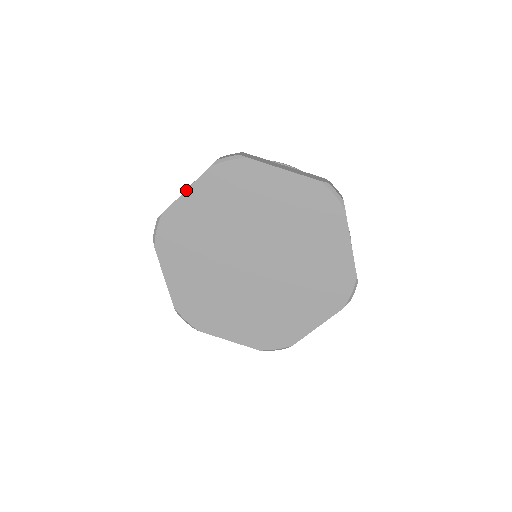
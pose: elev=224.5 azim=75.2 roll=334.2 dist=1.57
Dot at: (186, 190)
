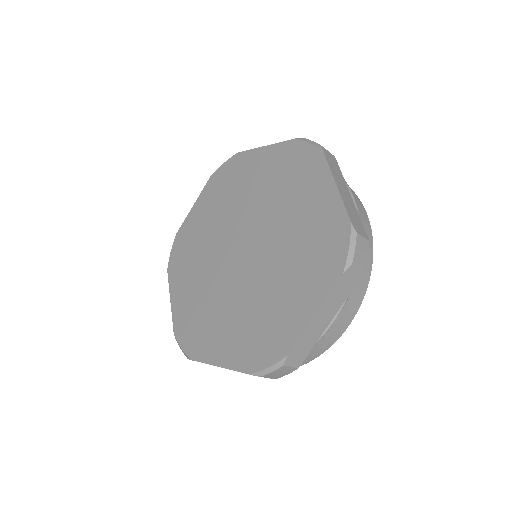
Dot at: (194, 204)
